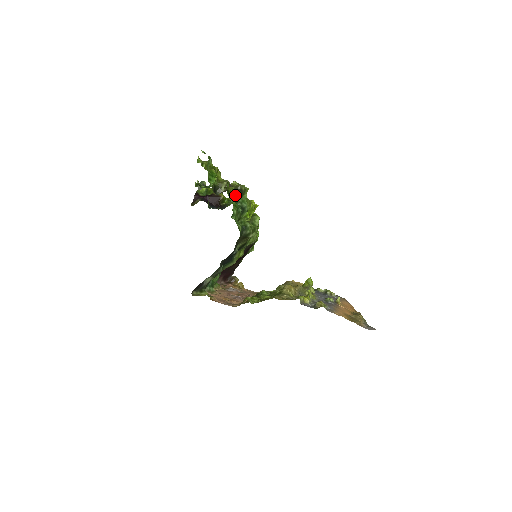
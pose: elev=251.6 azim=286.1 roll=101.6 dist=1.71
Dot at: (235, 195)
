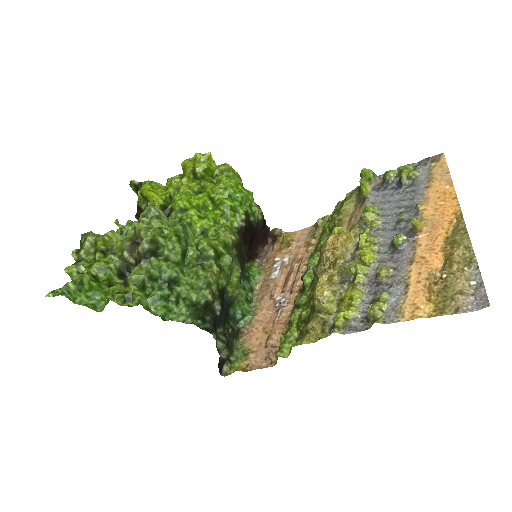
Dot at: (143, 280)
